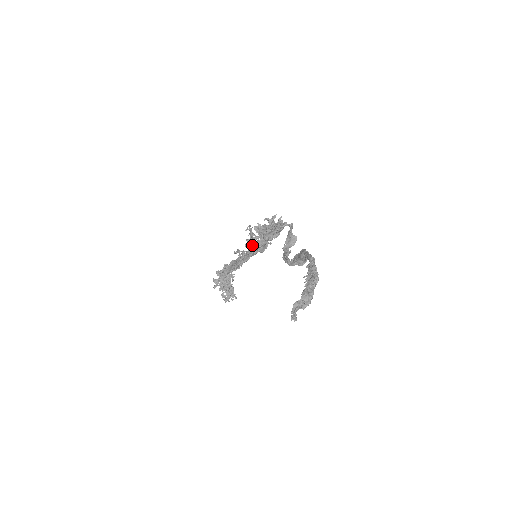
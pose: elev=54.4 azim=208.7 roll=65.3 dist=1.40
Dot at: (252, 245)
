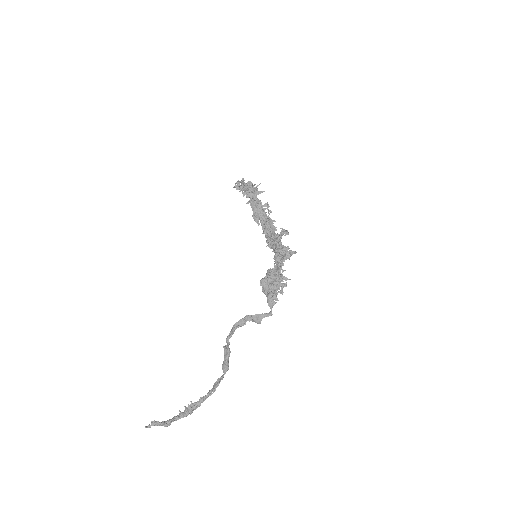
Dot at: (273, 235)
